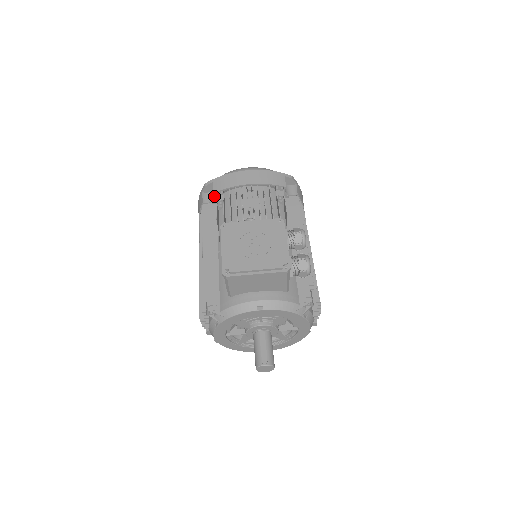
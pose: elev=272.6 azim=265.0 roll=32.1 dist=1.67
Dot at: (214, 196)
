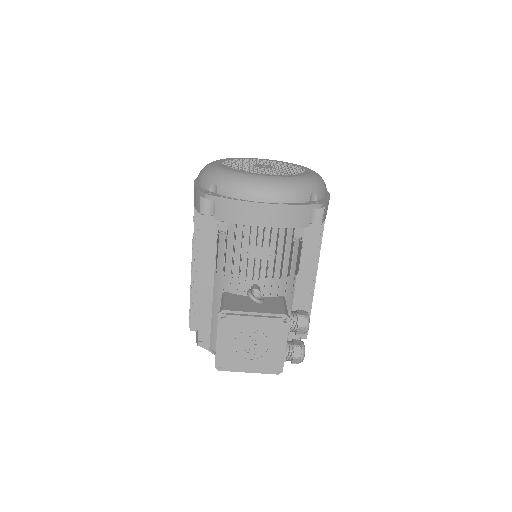
Dot at: (215, 217)
